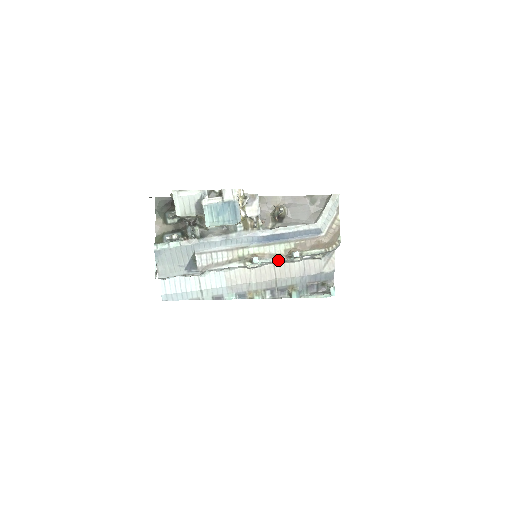
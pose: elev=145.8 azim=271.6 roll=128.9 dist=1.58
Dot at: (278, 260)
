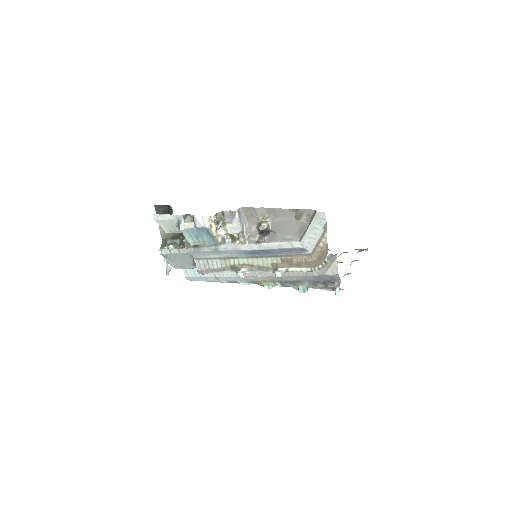
Dot at: (266, 272)
